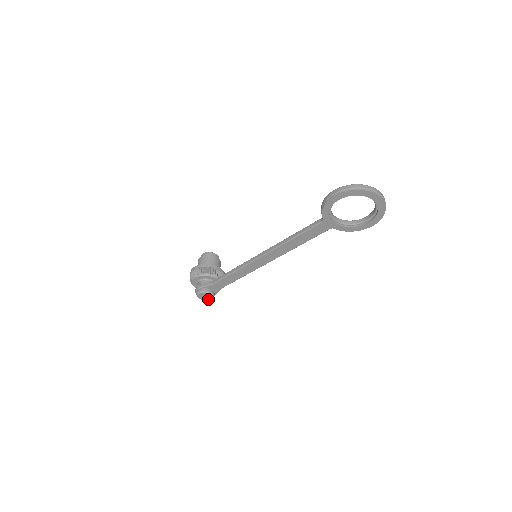
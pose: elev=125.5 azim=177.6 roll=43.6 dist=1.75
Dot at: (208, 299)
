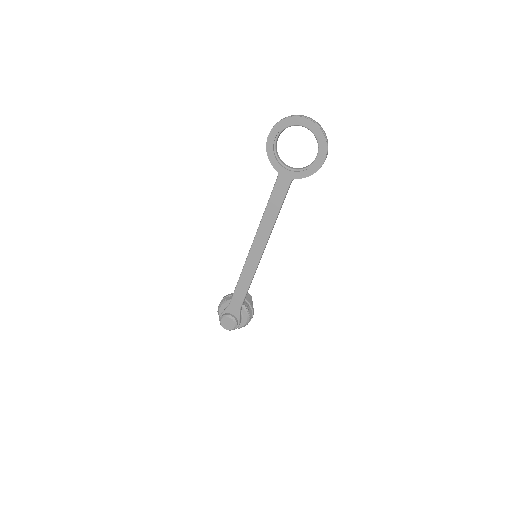
Dot at: (232, 327)
